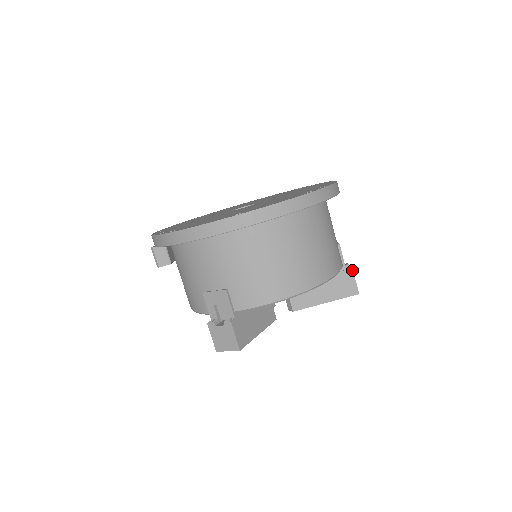
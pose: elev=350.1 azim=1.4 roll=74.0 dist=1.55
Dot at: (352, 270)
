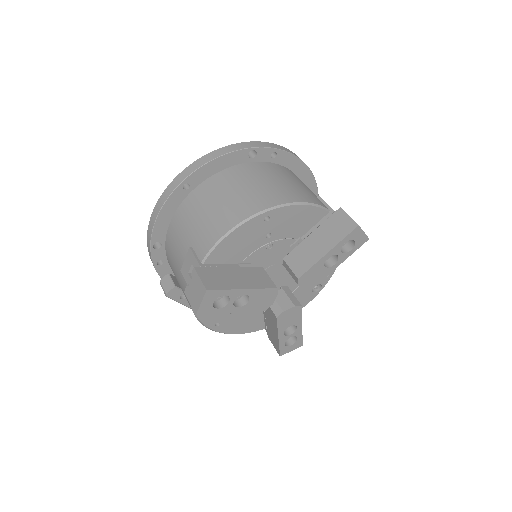
Dot at: (341, 209)
